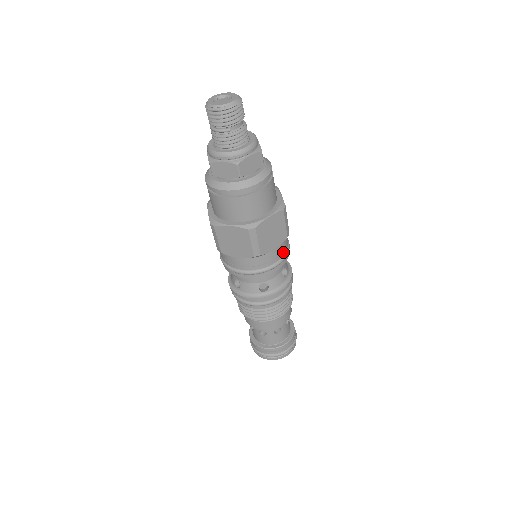
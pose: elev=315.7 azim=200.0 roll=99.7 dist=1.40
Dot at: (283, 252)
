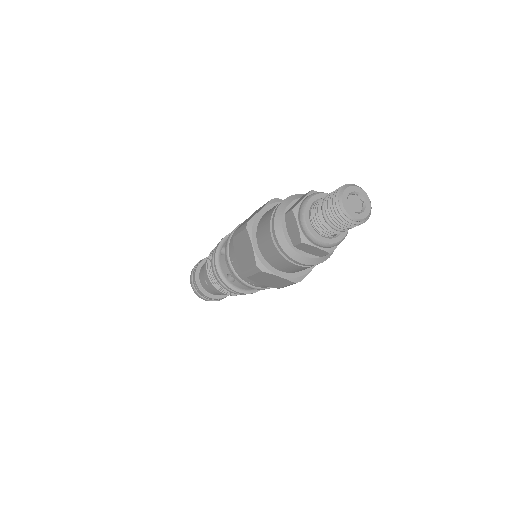
Dot at: occluded
